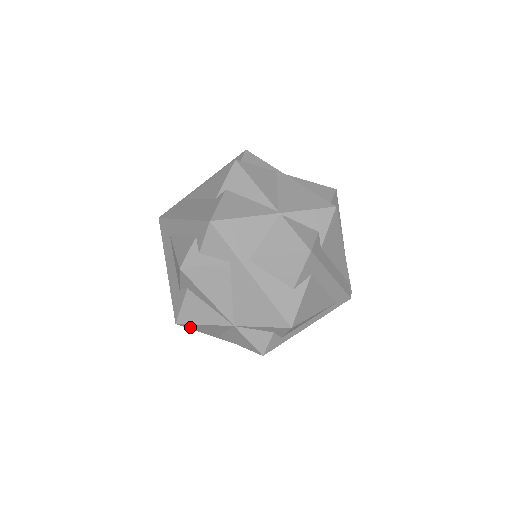
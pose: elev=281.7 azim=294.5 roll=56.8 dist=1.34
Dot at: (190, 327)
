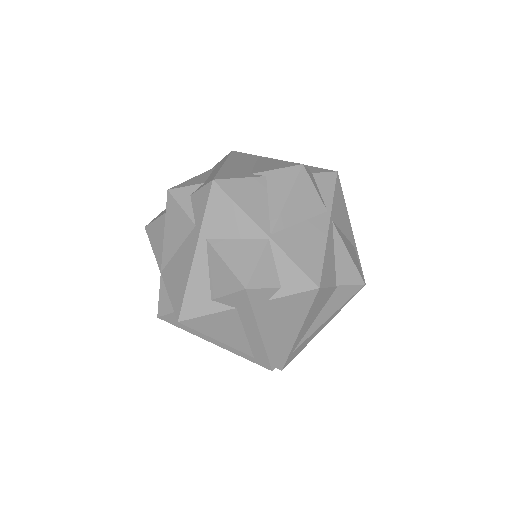
Dot at: occluded
